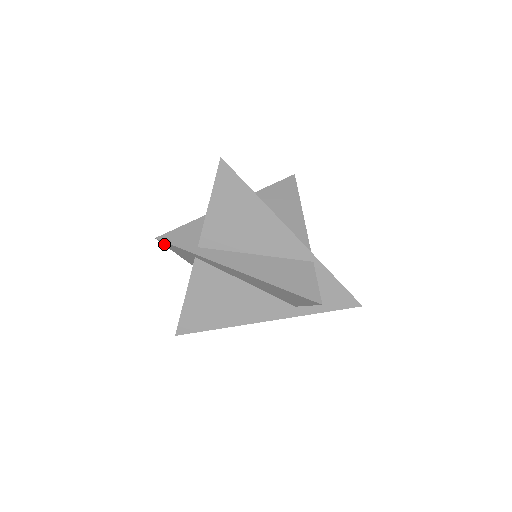
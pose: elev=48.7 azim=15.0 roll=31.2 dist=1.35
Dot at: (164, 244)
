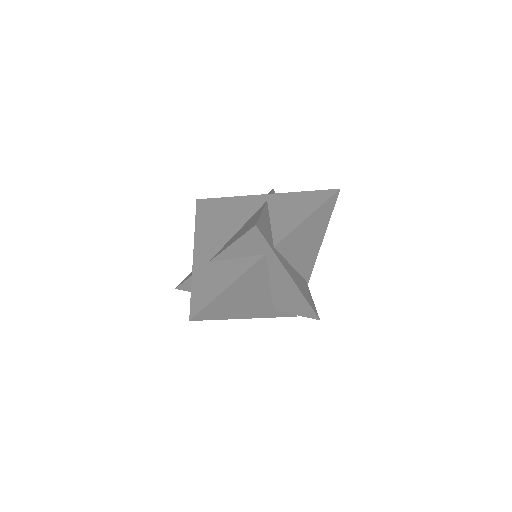
Dot at: (250, 231)
